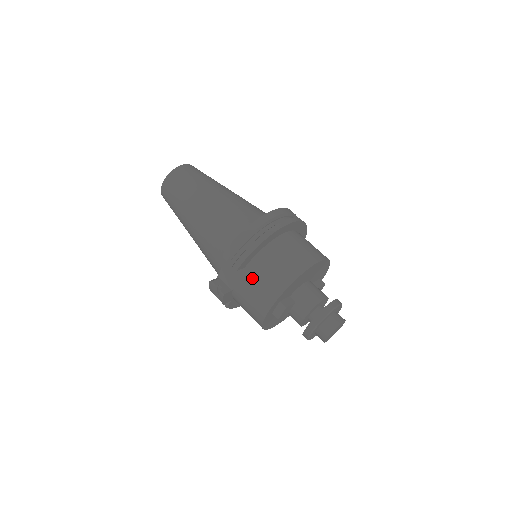
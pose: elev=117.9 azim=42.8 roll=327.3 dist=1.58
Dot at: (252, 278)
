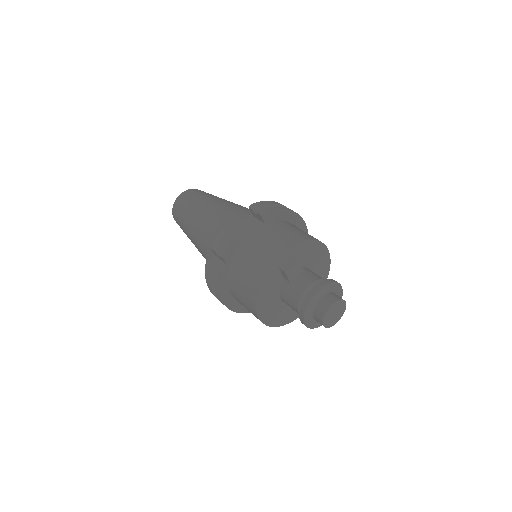
Dot at: (271, 230)
